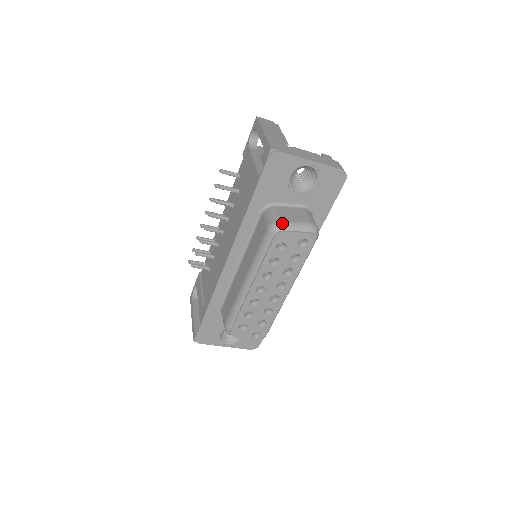
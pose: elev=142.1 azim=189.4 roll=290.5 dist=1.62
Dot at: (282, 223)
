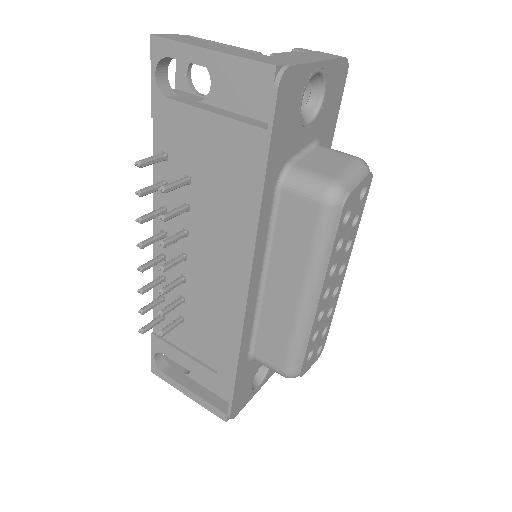
Dot at: (339, 182)
